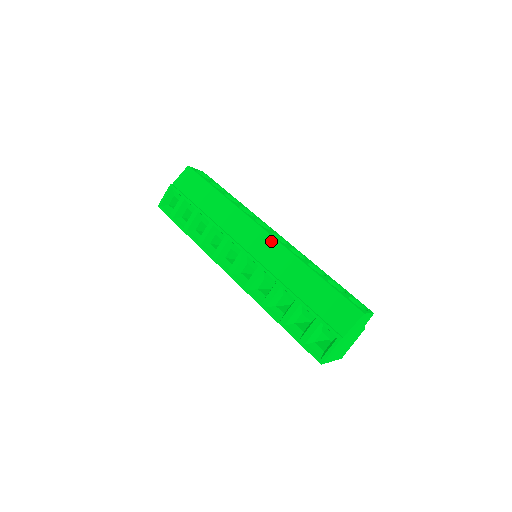
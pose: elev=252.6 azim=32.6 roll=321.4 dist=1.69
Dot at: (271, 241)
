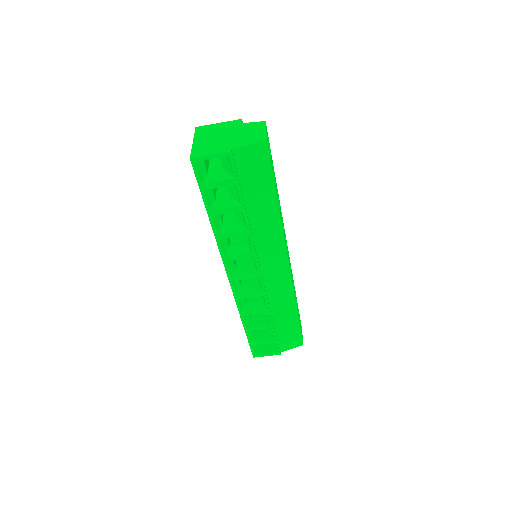
Dot at: (287, 276)
